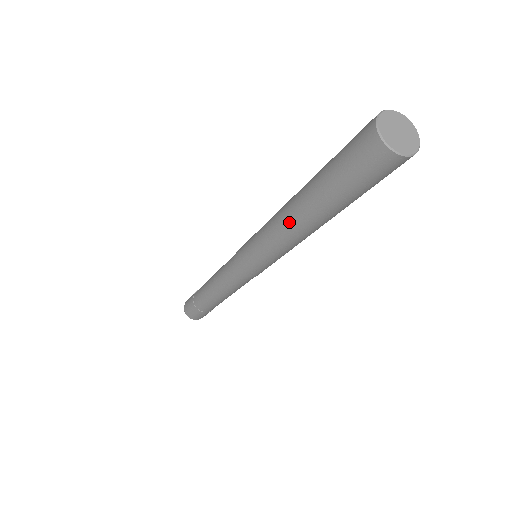
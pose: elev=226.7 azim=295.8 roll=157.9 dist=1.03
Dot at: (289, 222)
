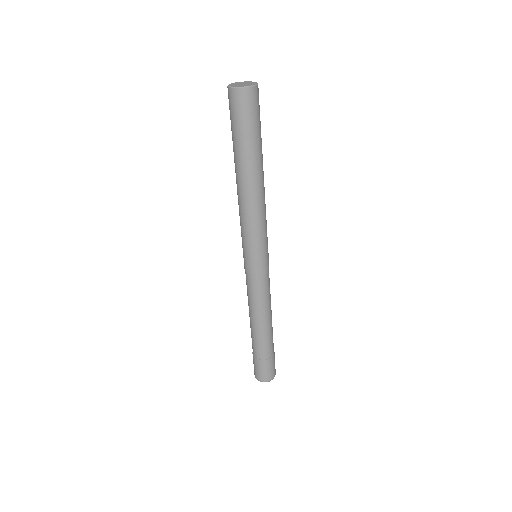
Dot at: (240, 191)
